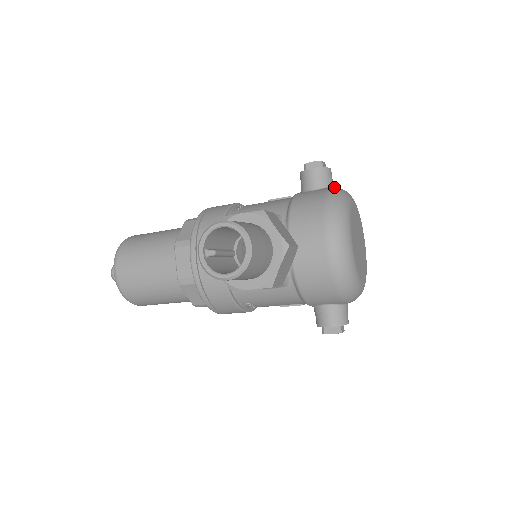
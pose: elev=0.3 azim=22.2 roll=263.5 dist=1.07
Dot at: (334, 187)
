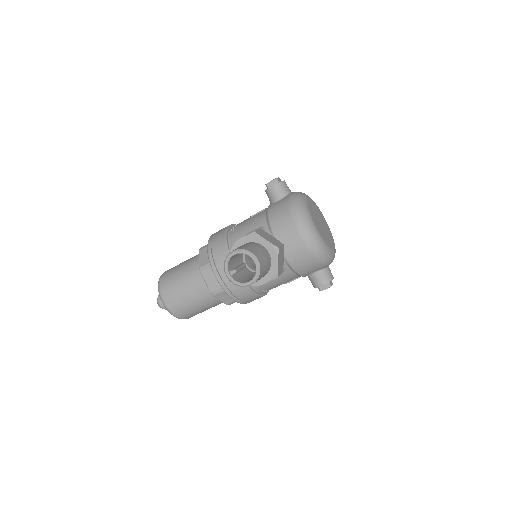
Dot at: (292, 194)
